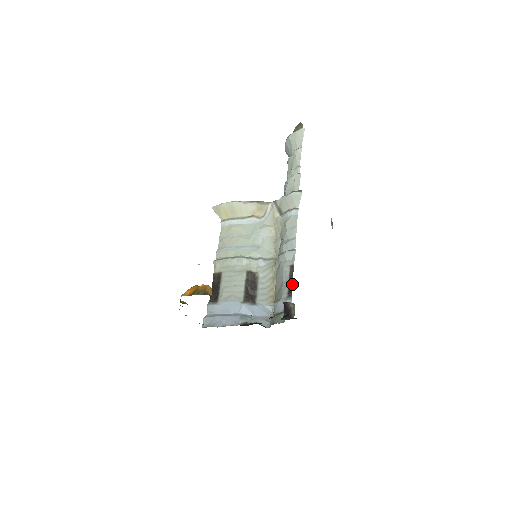
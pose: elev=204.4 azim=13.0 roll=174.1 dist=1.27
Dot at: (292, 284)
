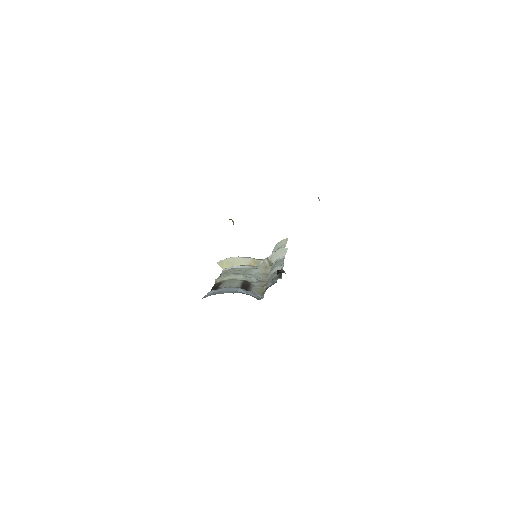
Dot at: (281, 275)
